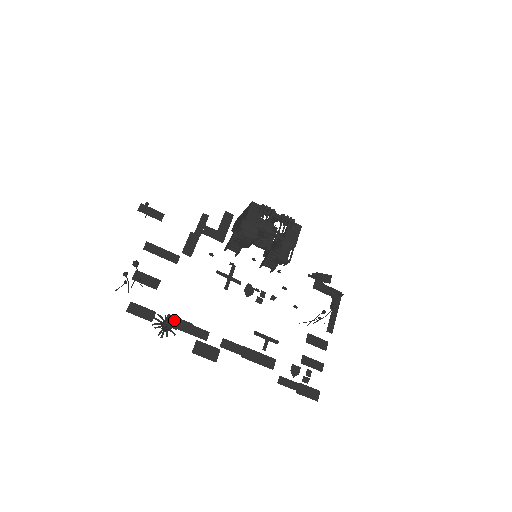
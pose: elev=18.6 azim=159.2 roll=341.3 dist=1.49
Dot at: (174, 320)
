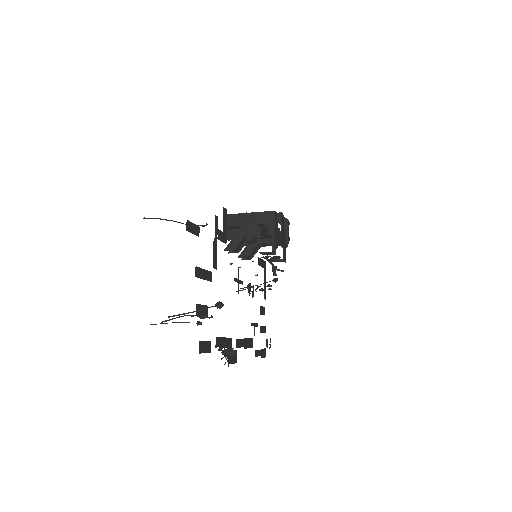
Dot at: occluded
